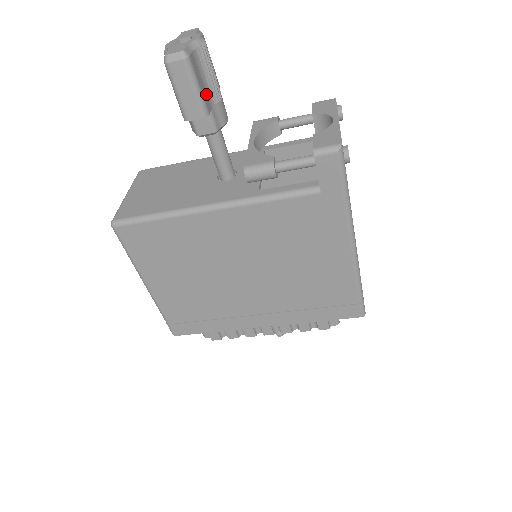
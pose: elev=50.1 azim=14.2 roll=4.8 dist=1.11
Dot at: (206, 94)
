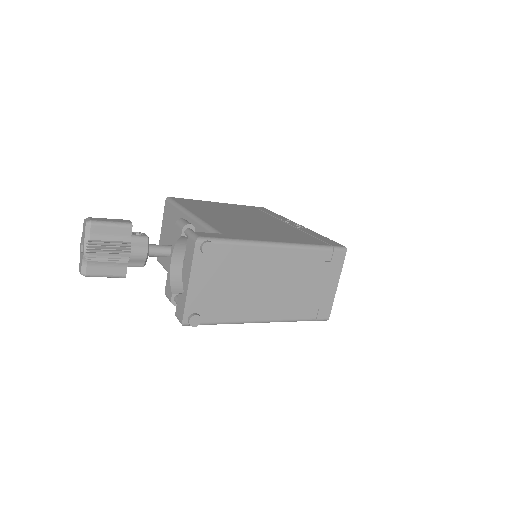
Dot at: (116, 267)
